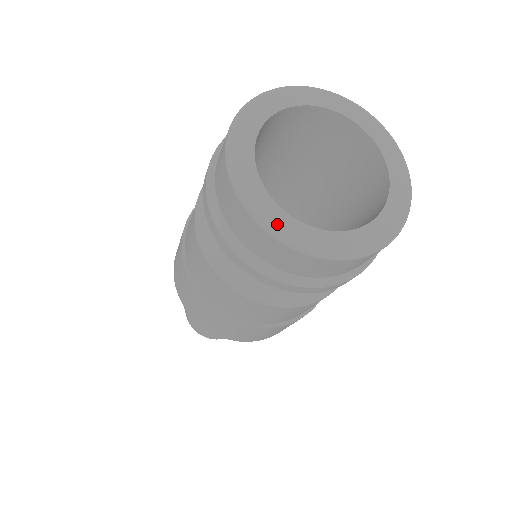
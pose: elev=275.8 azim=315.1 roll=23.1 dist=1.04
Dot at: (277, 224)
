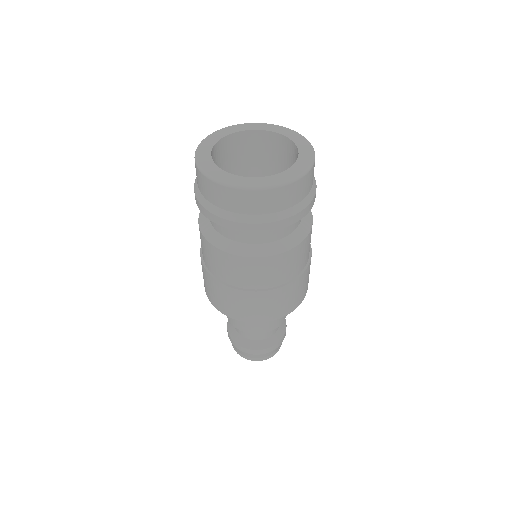
Dot at: (258, 184)
